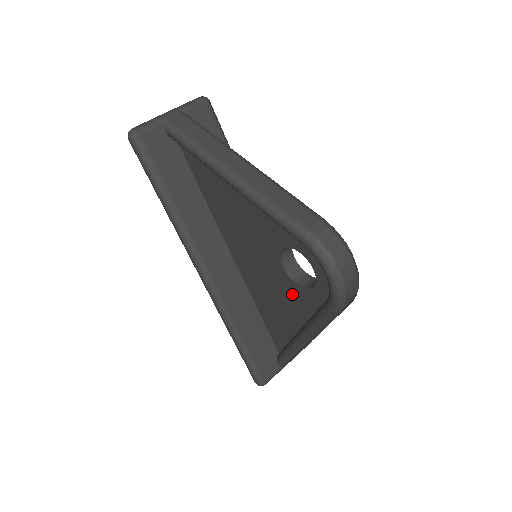
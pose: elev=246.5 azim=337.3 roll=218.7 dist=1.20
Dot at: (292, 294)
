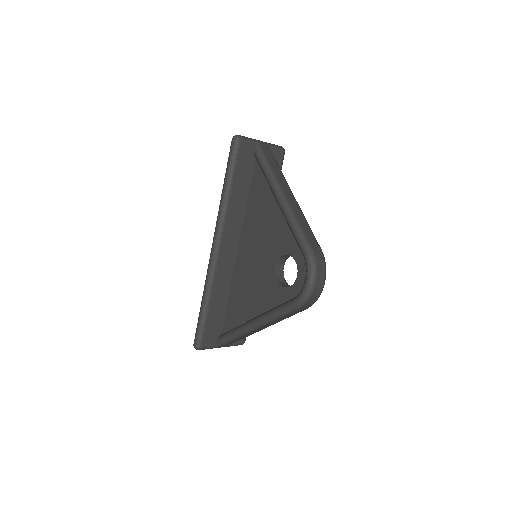
Dot at: (268, 289)
